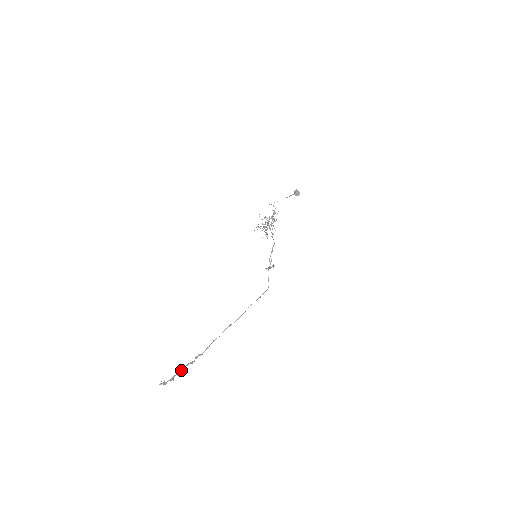
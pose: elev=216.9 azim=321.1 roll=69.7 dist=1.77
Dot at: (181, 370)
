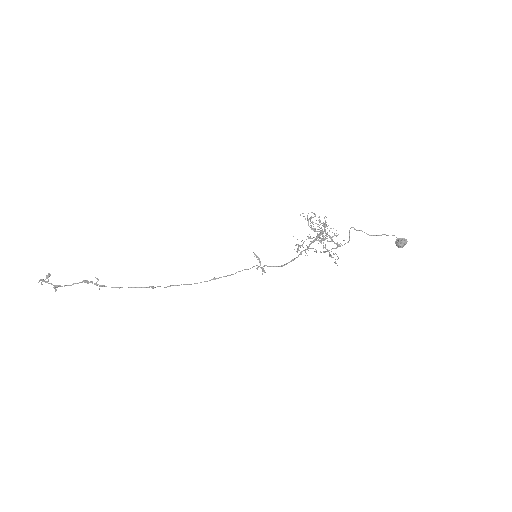
Dot at: occluded
